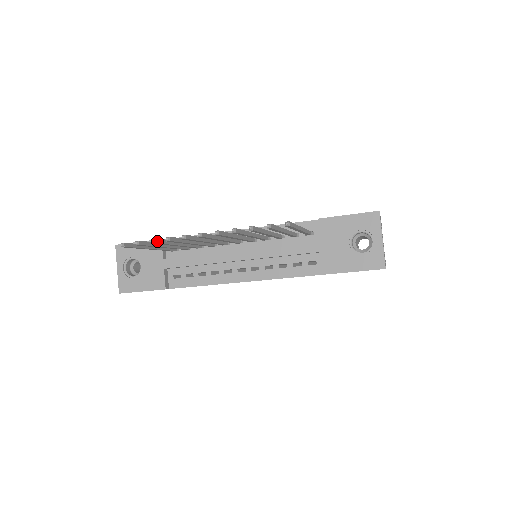
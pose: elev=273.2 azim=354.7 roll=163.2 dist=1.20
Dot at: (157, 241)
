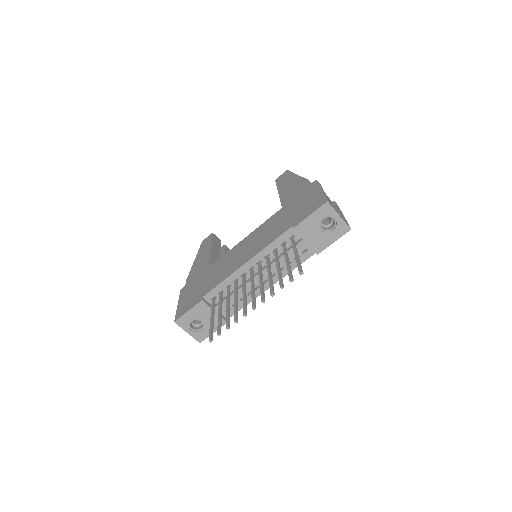
Dot at: (228, 325)
